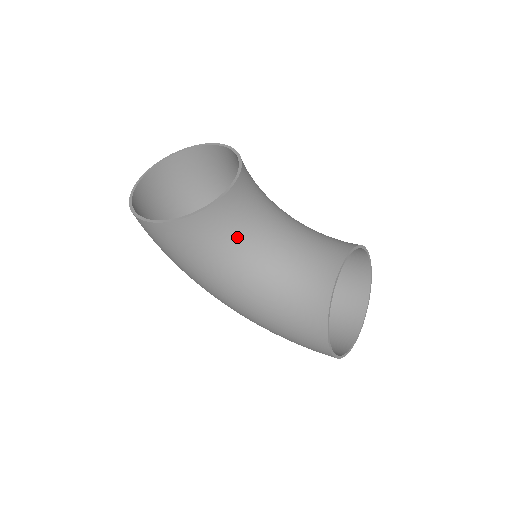
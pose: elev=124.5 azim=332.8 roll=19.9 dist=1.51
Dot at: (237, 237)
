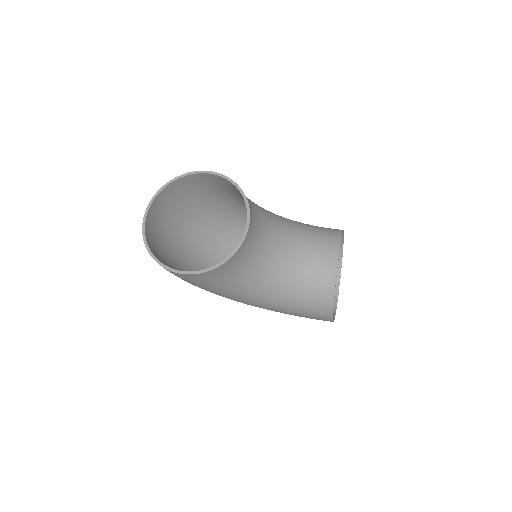
Dot at: (255, 263)
